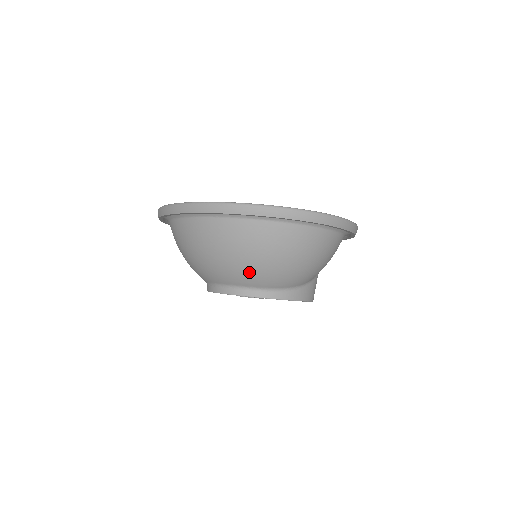
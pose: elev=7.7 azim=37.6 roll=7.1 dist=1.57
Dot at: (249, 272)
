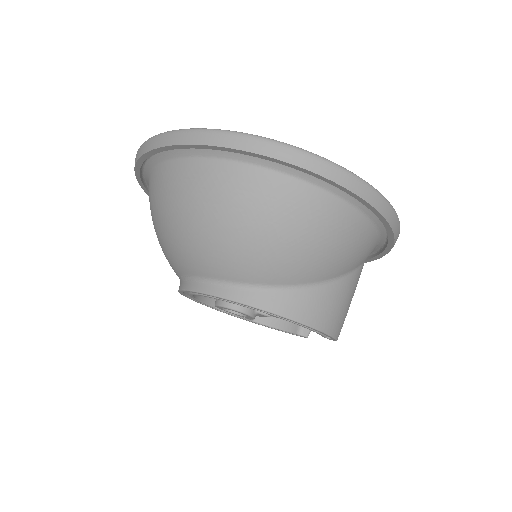
Dot at: (183, 246)
